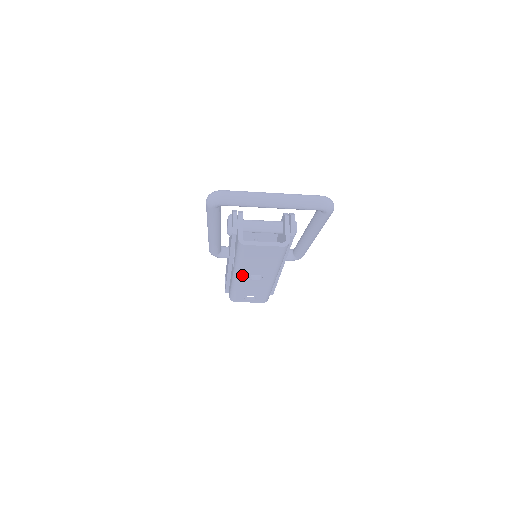
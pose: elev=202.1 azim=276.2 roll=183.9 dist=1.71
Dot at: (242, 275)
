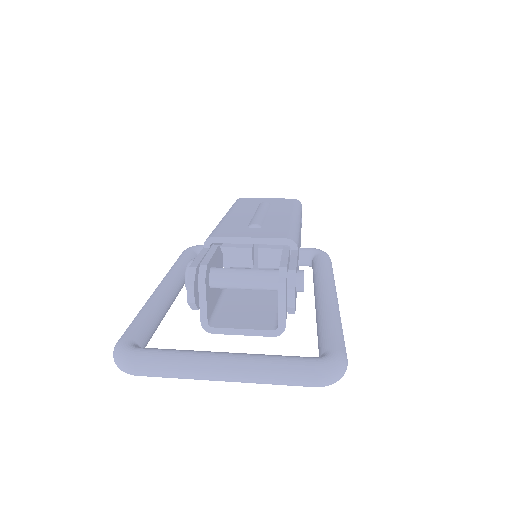
Dot at: occluded
